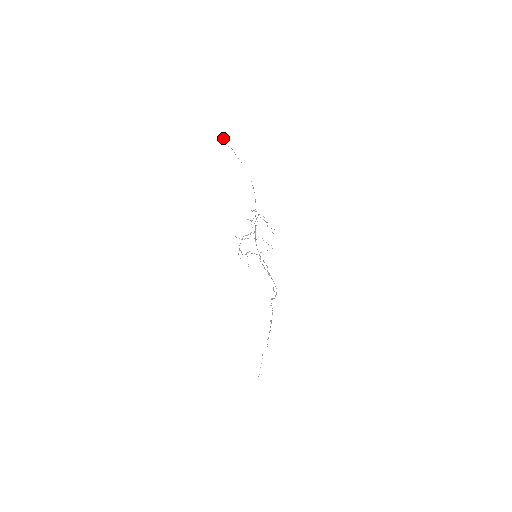
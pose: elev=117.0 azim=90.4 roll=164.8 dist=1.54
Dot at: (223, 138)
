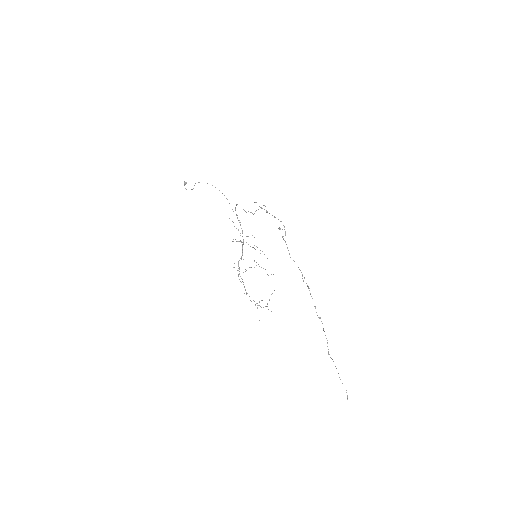
Dot at: (184, 182)
